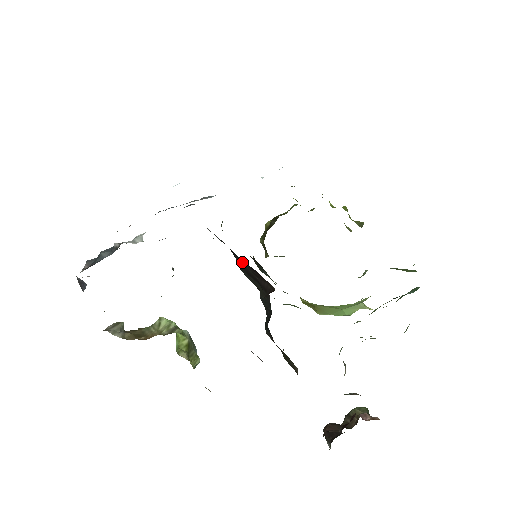
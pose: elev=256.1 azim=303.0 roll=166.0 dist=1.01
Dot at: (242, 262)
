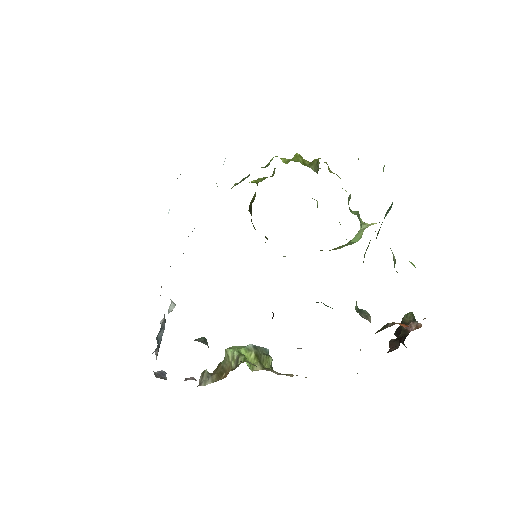
Dot at: occluded
